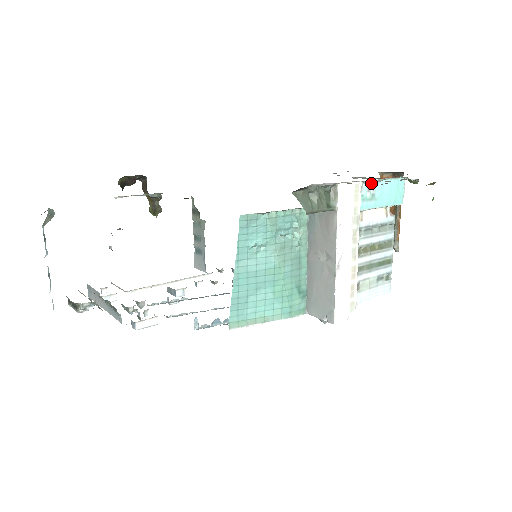
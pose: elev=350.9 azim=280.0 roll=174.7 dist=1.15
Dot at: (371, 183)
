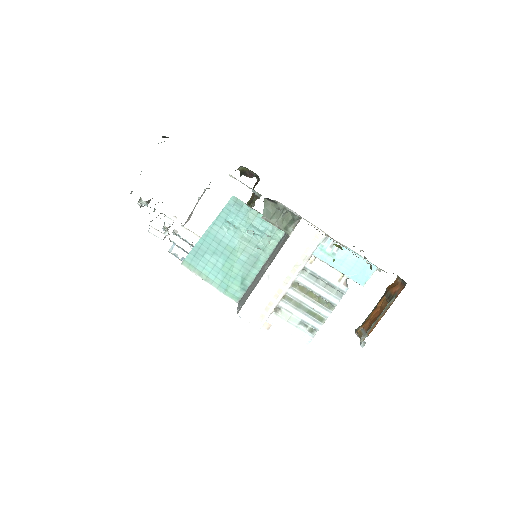
Dot at: (338, 244)
